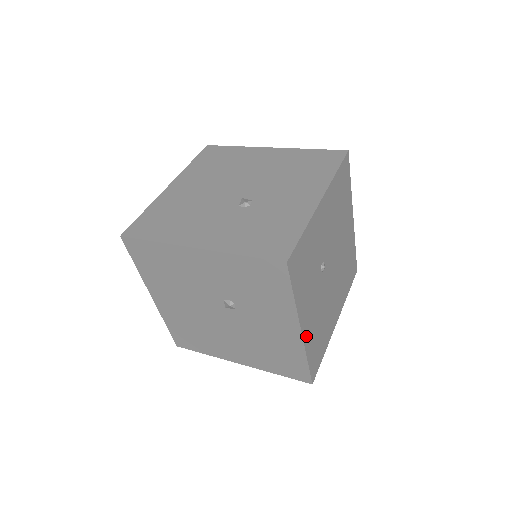
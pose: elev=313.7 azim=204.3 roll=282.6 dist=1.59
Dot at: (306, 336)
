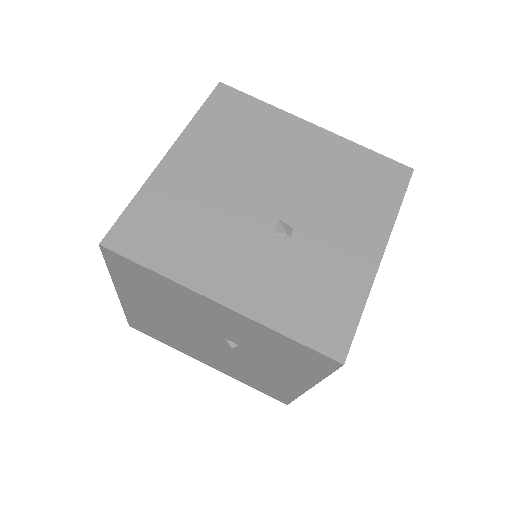
Dot at: occluded
